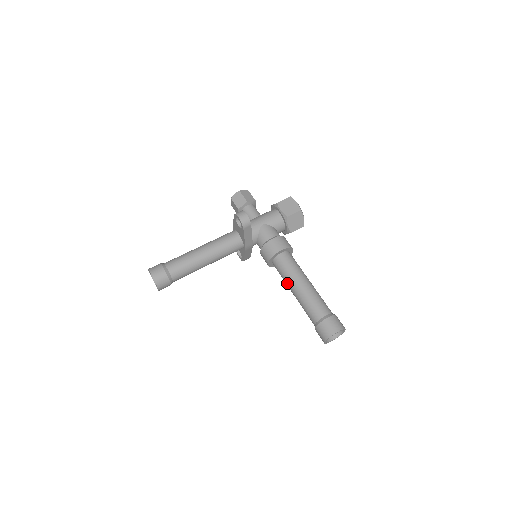
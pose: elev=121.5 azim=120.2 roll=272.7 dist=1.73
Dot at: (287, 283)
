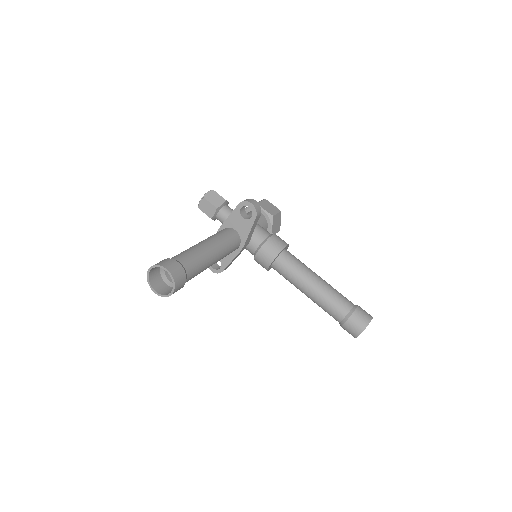
Dot at: (300, 281)
